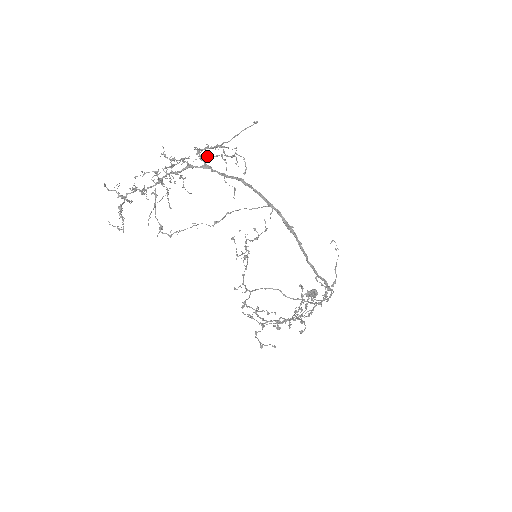
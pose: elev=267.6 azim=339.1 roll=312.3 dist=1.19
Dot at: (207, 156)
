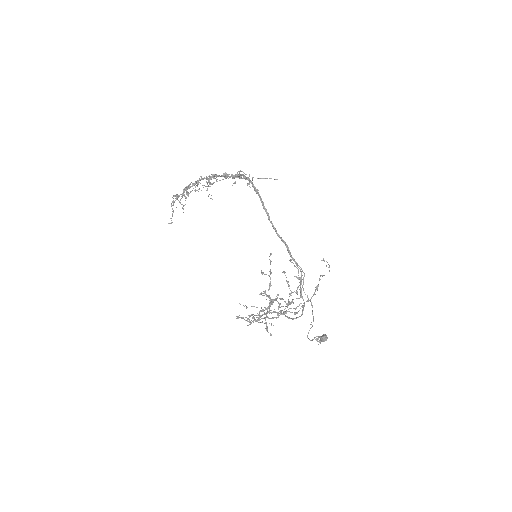
Dot at: occluded
